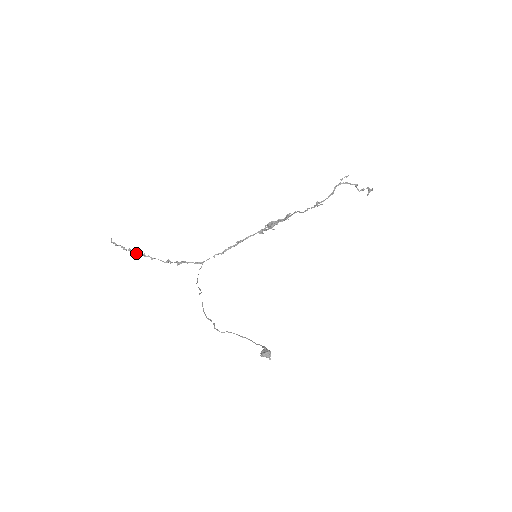
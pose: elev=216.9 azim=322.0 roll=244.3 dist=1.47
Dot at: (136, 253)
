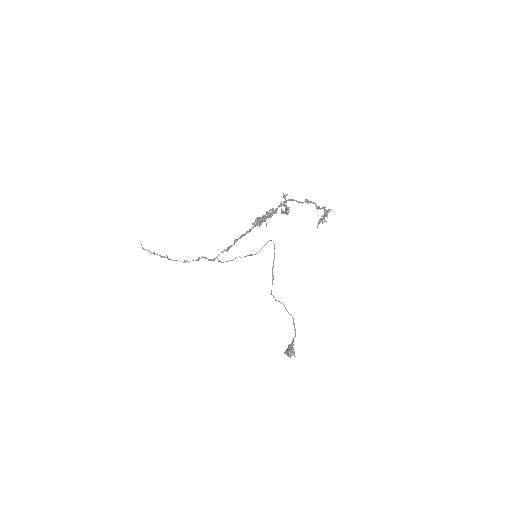
Dot at: occluded
